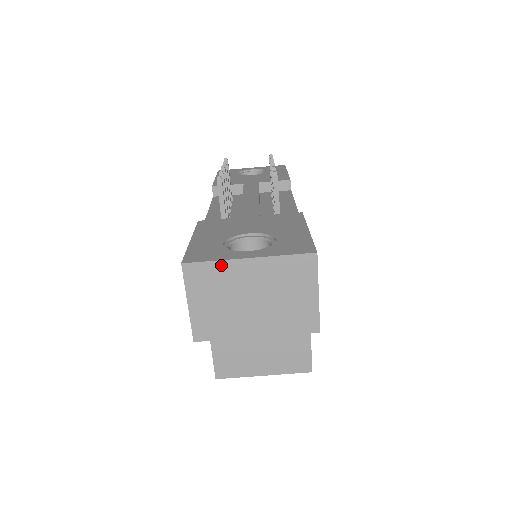
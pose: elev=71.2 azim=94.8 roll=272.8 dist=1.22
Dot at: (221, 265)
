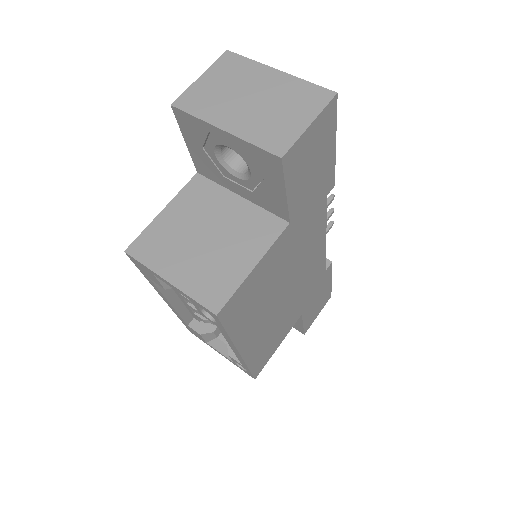
Dot at: (254, 64)
